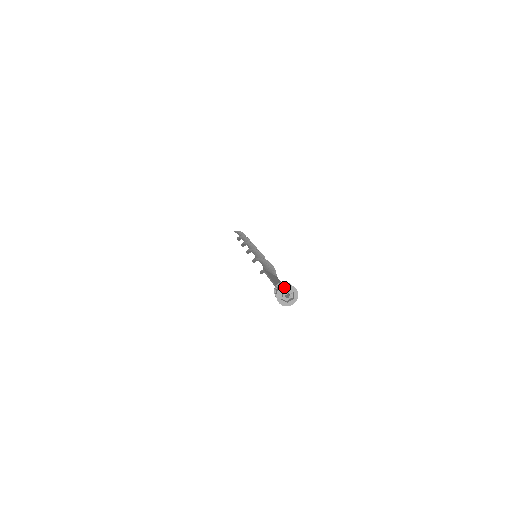
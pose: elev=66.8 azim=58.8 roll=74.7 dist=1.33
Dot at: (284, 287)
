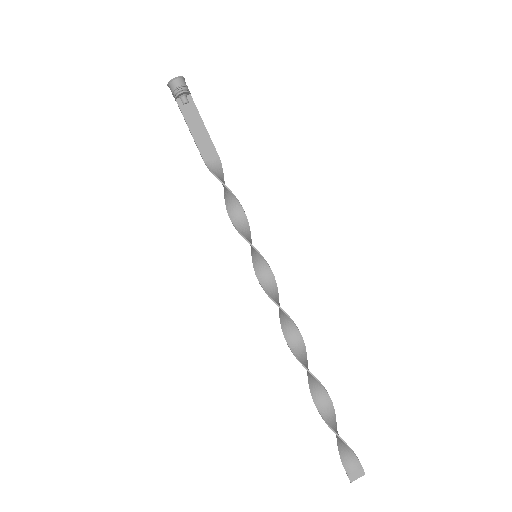
Dot at: occluded
